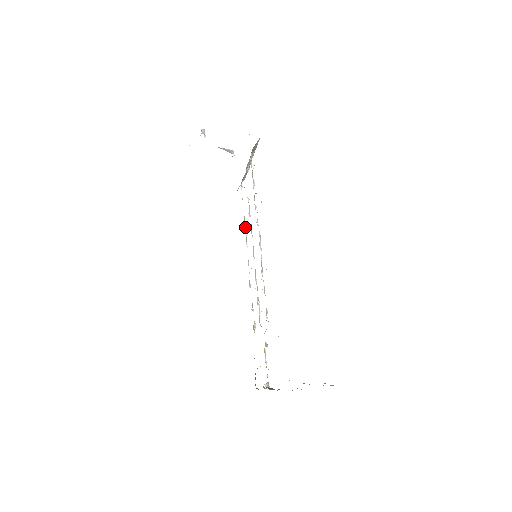
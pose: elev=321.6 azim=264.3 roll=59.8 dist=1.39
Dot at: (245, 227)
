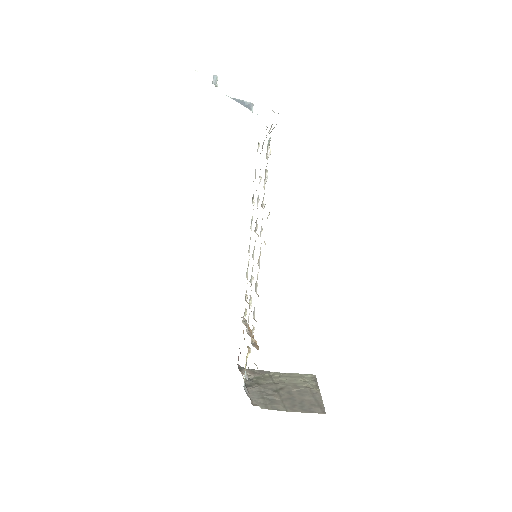
Dot at: (254, 201)
